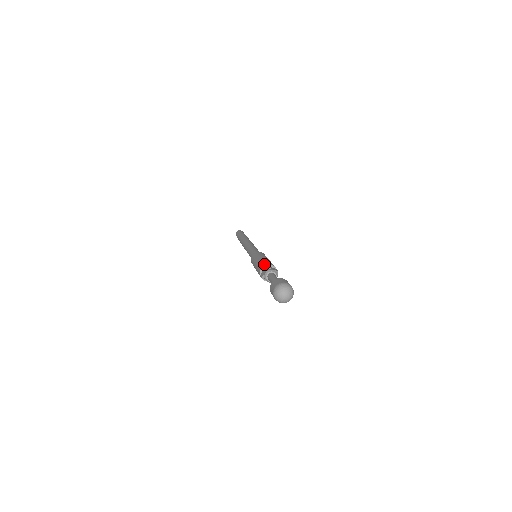
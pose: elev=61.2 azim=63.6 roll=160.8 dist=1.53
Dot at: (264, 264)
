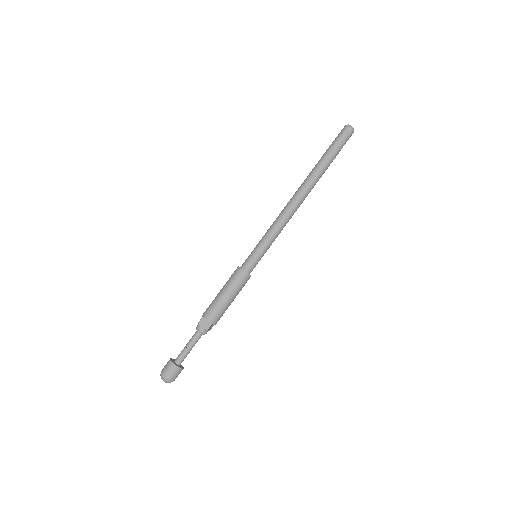
Dot at: (213, 321)
